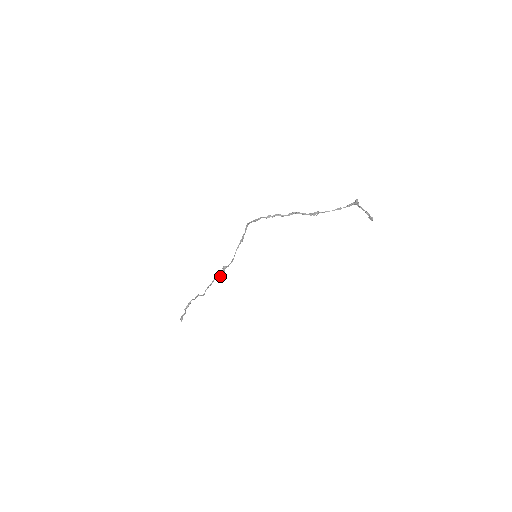
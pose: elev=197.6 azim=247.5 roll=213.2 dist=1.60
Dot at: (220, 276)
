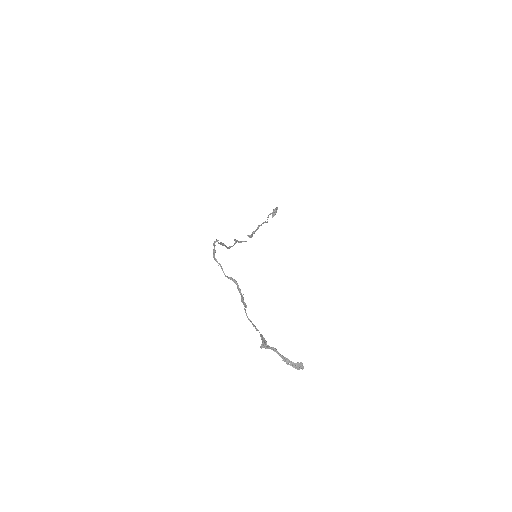
Dot at: (253, 233)
